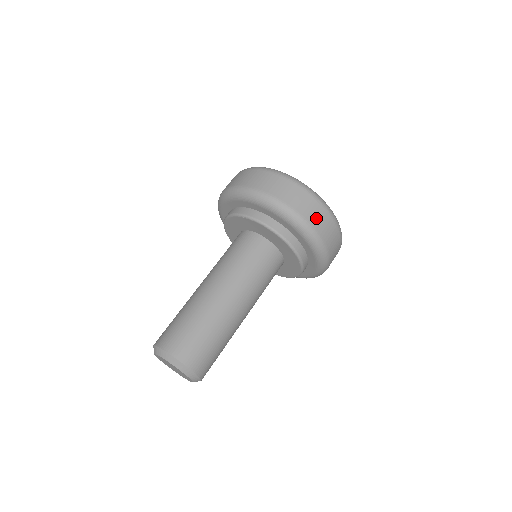
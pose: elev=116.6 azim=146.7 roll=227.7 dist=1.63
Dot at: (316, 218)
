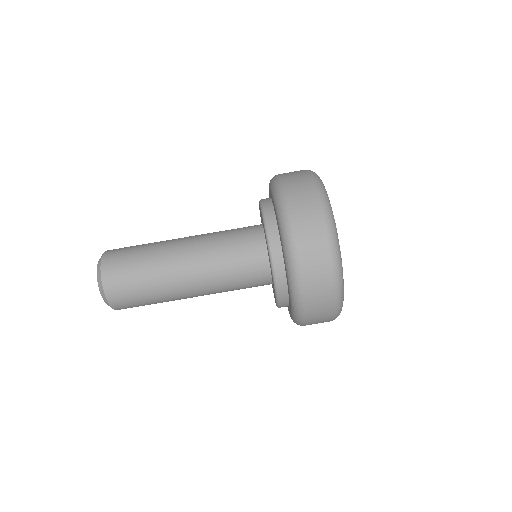
Dot at: occluded
